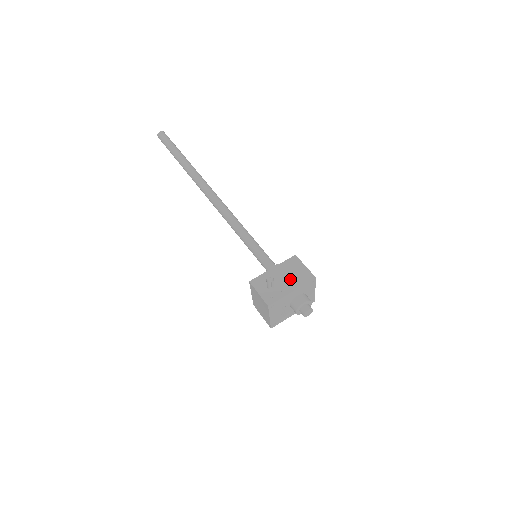
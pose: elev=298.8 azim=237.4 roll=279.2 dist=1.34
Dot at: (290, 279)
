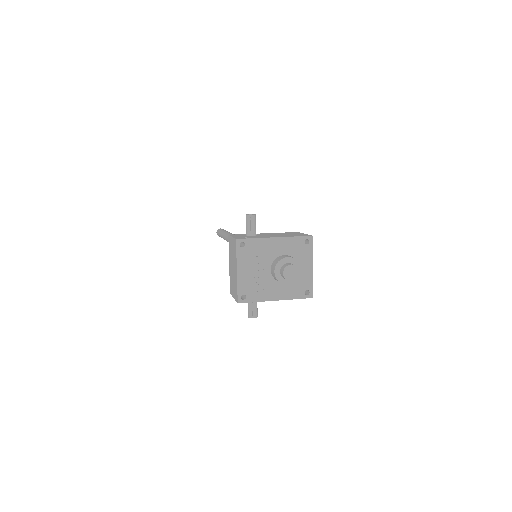
Dot at: (279, 235)
